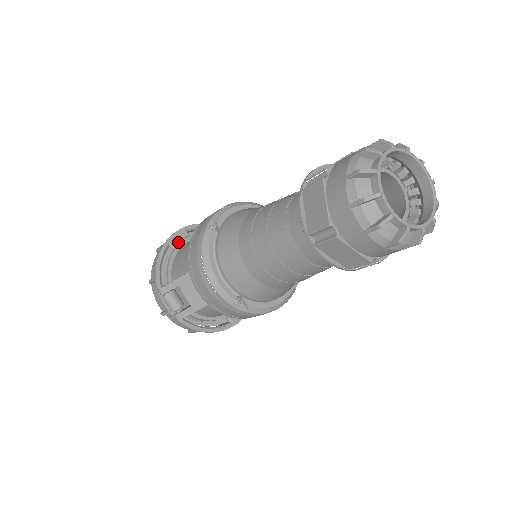
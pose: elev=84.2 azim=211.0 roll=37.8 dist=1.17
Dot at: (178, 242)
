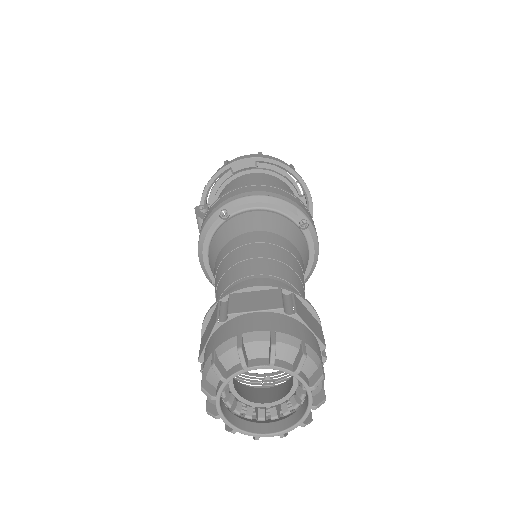
Dot at: (241, 169)
